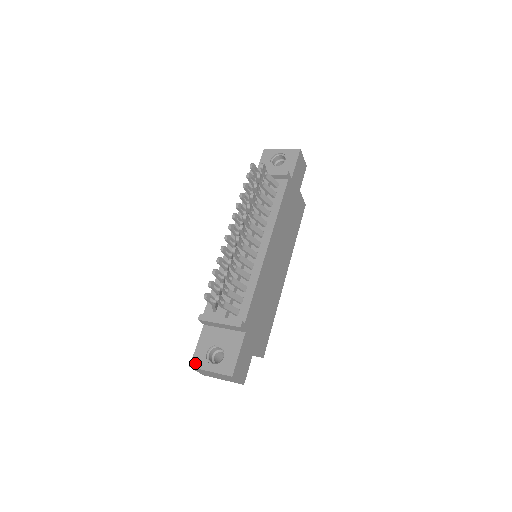
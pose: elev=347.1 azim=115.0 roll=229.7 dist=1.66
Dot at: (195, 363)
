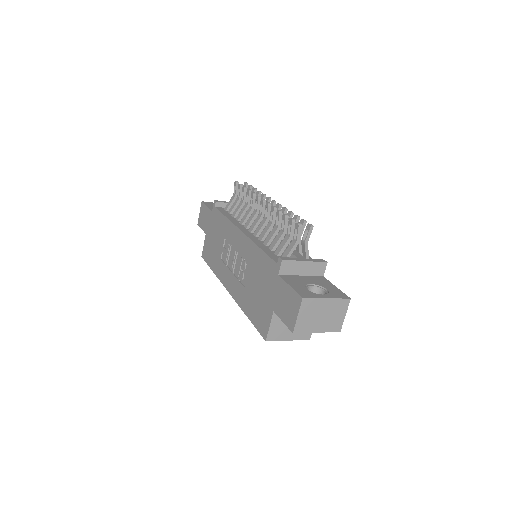
Dot at: (305, 295)
